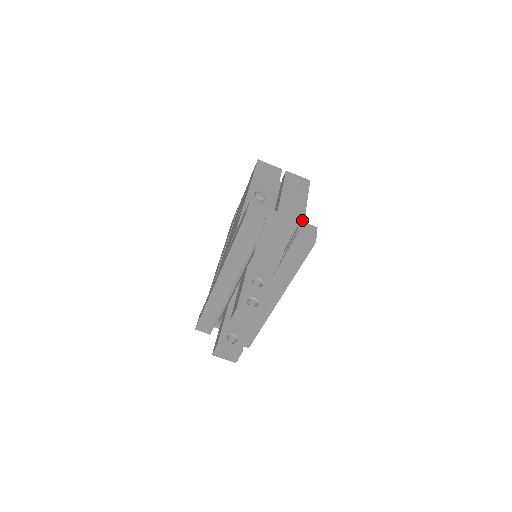
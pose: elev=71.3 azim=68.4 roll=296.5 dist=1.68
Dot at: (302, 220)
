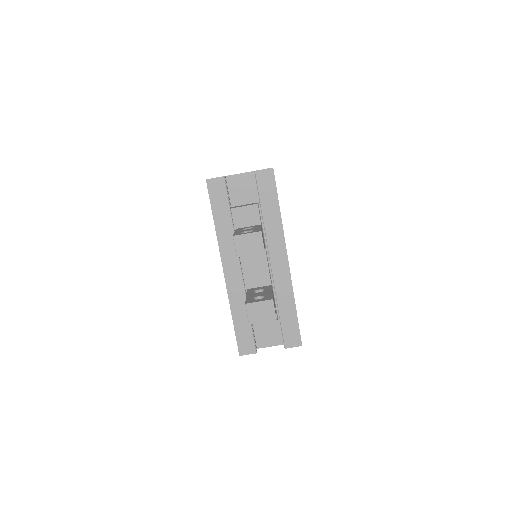
Dot at: occluded
